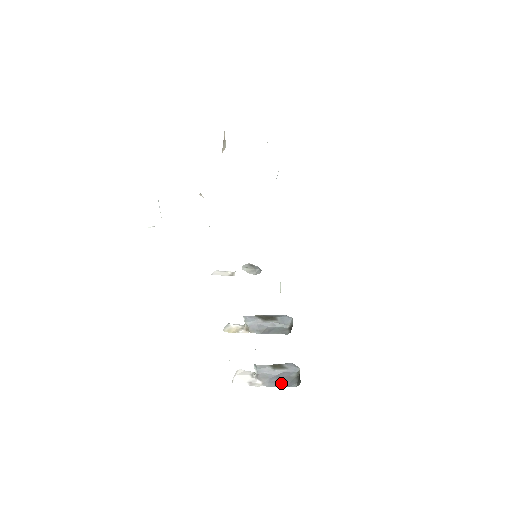
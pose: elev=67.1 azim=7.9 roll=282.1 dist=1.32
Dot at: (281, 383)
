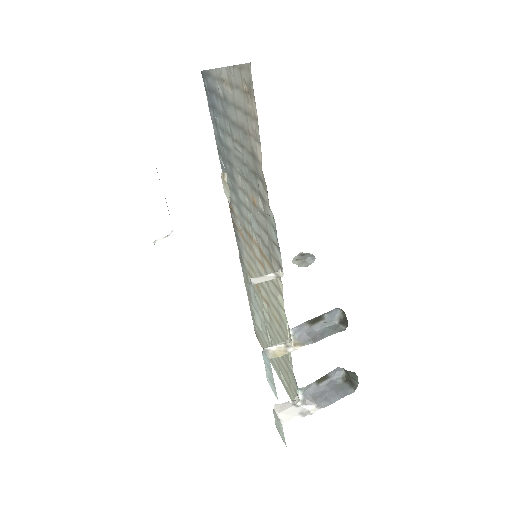
Dot at: (335, 396)
